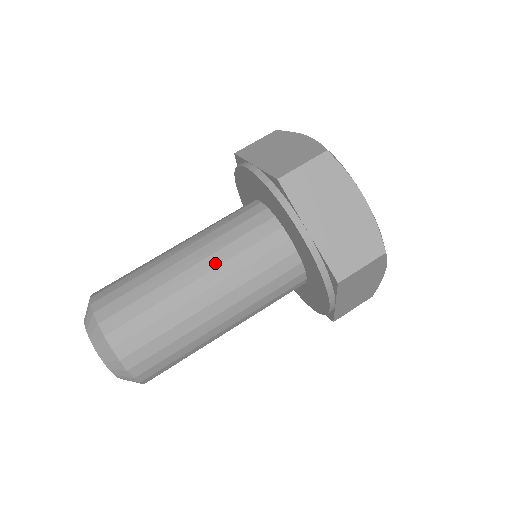
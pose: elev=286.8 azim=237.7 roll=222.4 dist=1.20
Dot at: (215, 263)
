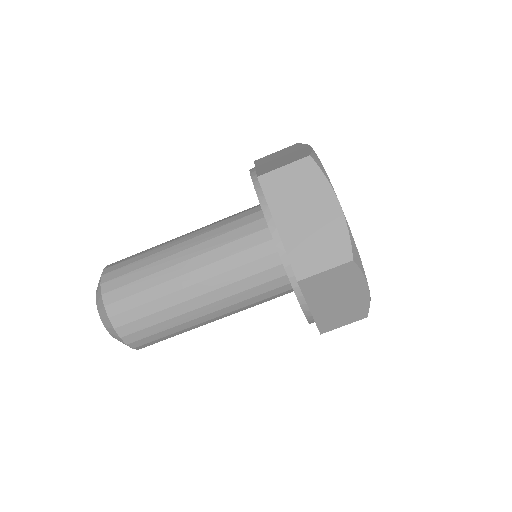
Dot at: (203, 250)
